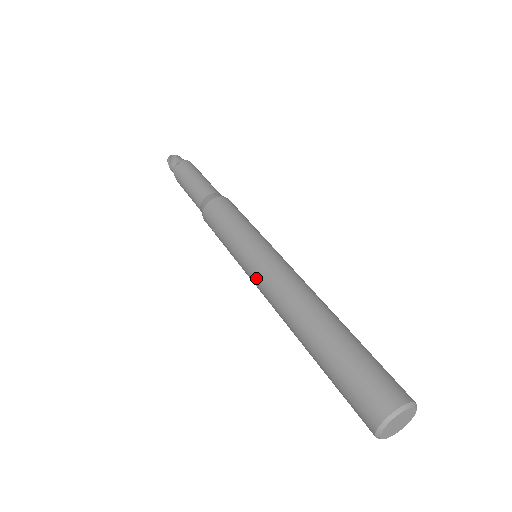
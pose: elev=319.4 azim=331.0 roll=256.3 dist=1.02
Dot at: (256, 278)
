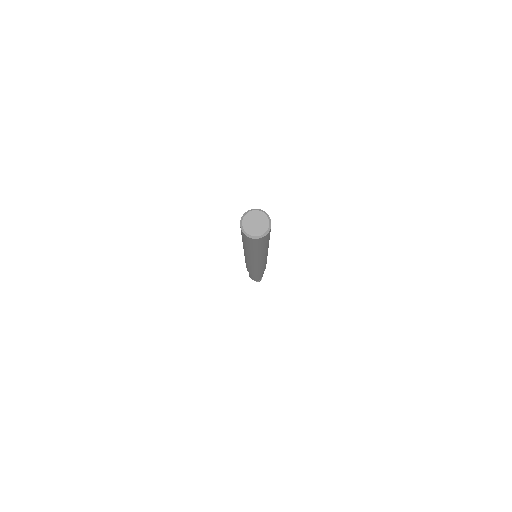
Dot at: occluded
